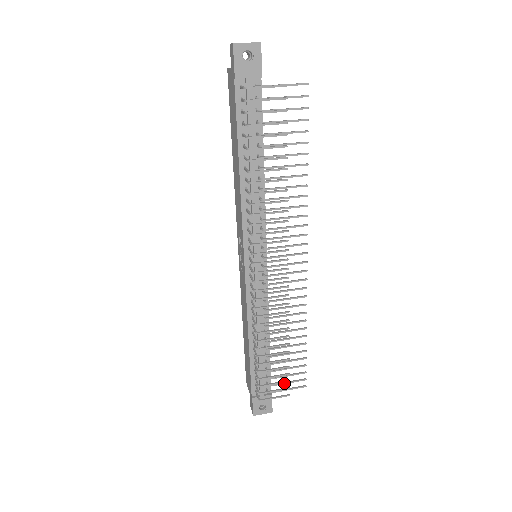
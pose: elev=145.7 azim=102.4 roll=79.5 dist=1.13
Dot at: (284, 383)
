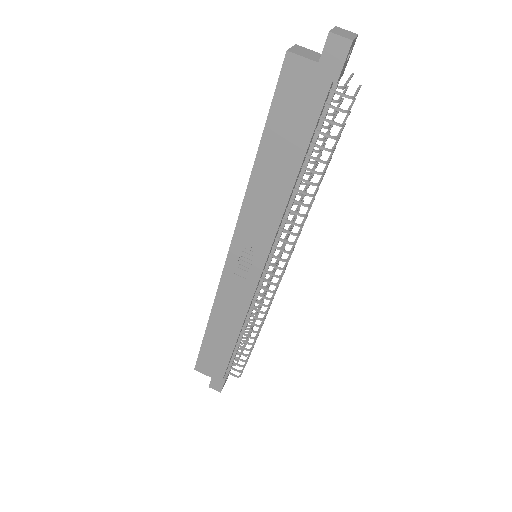
Dot at: occluded
